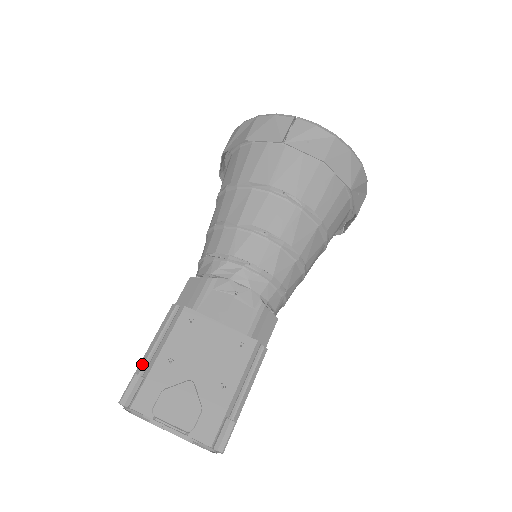
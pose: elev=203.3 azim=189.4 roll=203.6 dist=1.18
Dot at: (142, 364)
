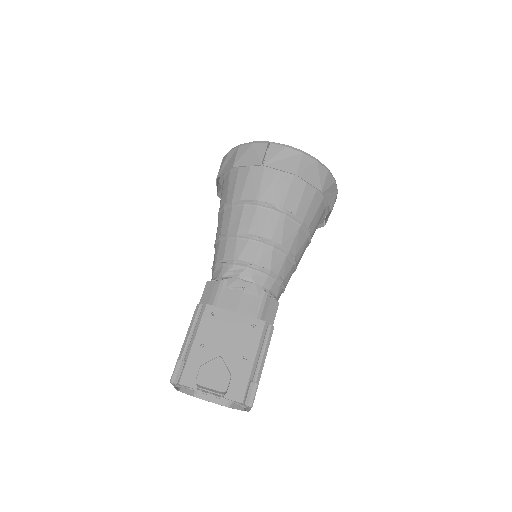
Dot at: (182, 352)
